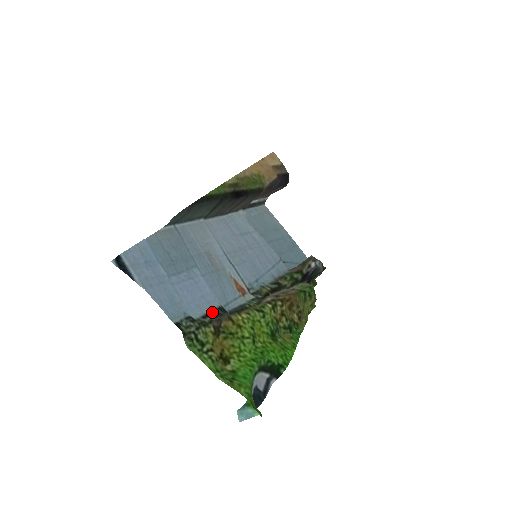
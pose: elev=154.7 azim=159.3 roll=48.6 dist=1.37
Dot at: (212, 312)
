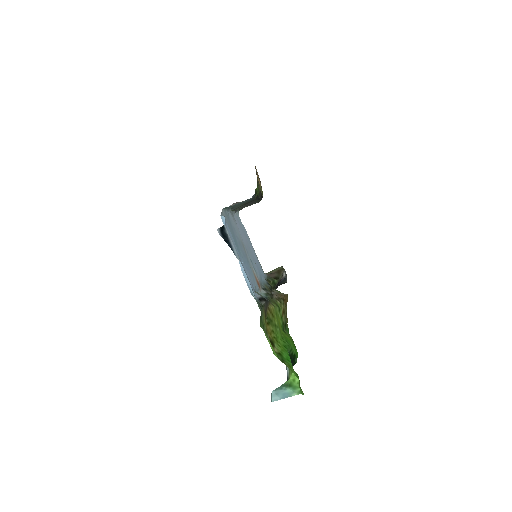
Dot at: (263, 297)
